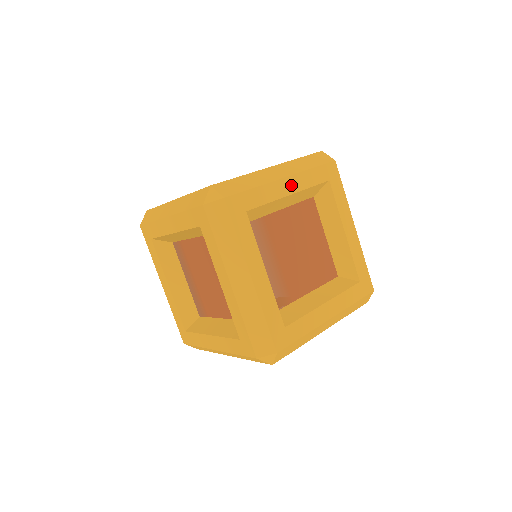
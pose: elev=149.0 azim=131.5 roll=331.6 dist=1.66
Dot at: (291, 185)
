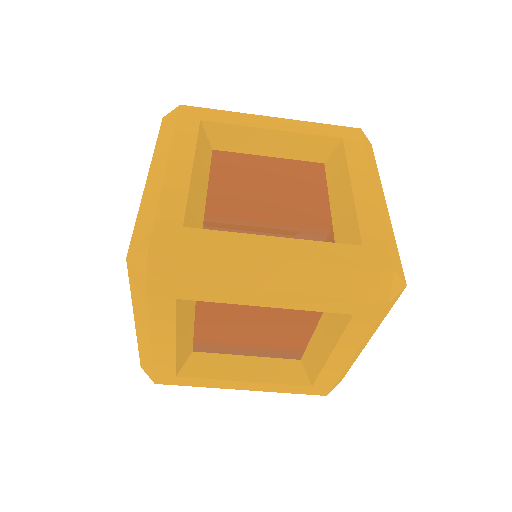
Dot at: (181, 162)
